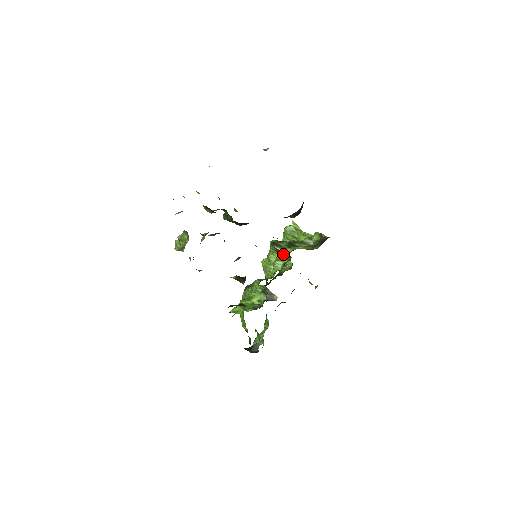
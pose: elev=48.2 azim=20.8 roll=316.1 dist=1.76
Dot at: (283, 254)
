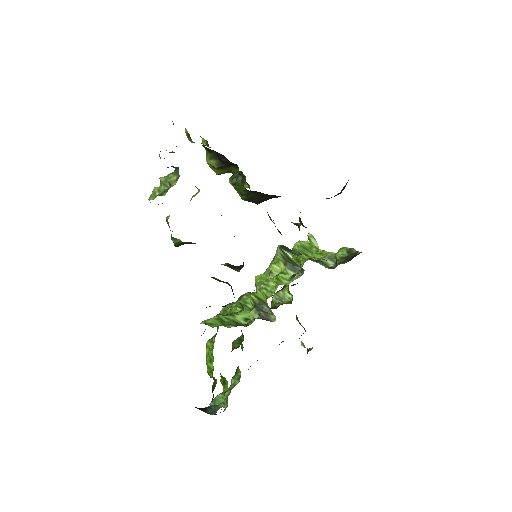
Dot at: (293, 265)
